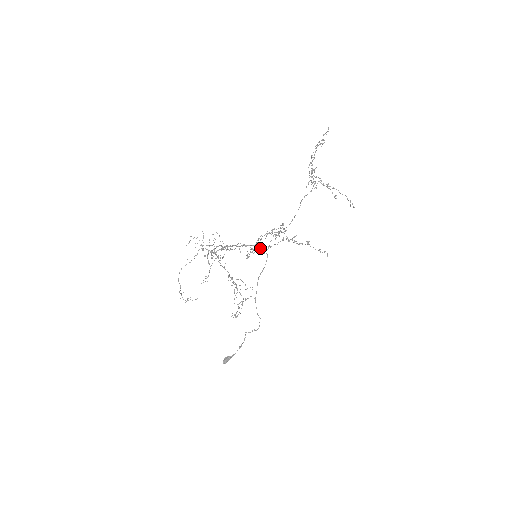
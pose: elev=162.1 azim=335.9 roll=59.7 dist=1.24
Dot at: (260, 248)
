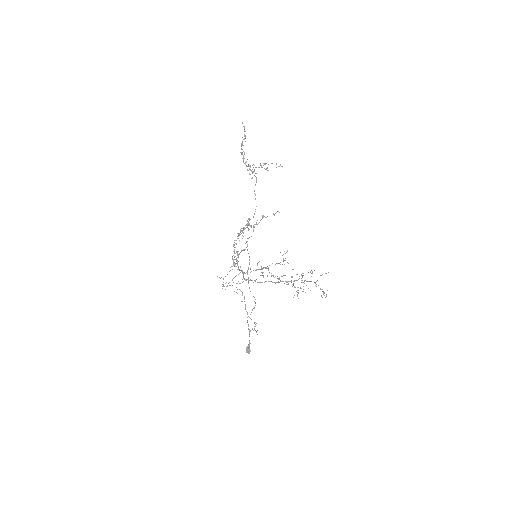
Dot at: (244, 250)
